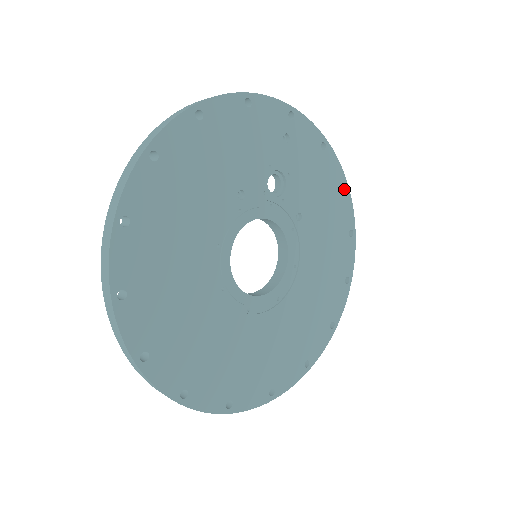
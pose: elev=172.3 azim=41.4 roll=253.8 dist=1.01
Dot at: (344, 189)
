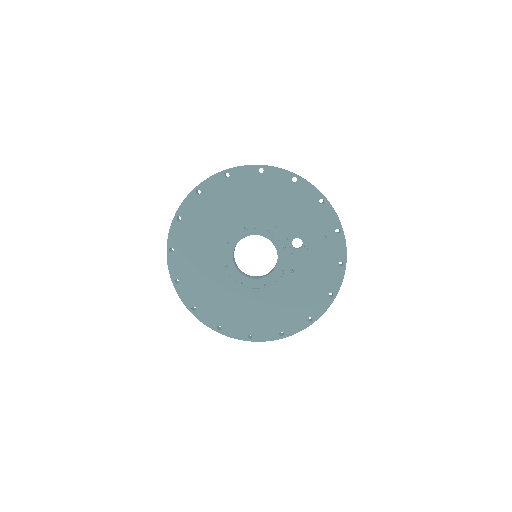
Dot at: (331, 297)
